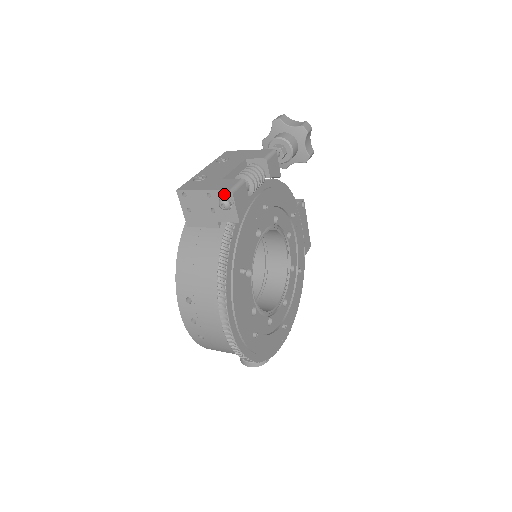
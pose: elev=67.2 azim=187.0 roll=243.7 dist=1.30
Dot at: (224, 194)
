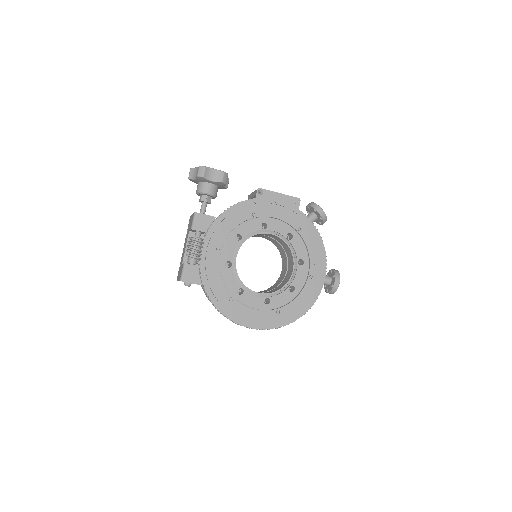
Dot at: occluded
